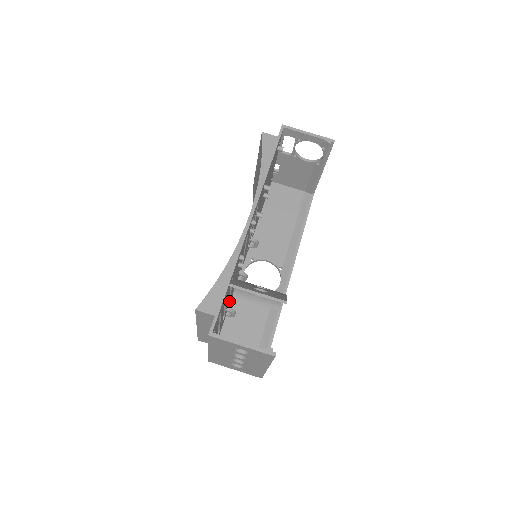
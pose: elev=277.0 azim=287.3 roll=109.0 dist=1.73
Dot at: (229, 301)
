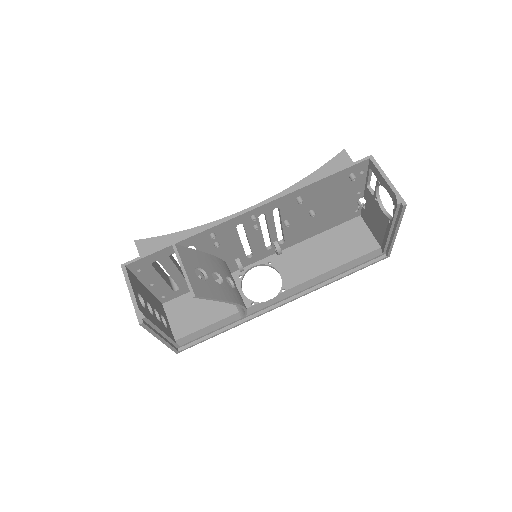
Dot at: occluded
